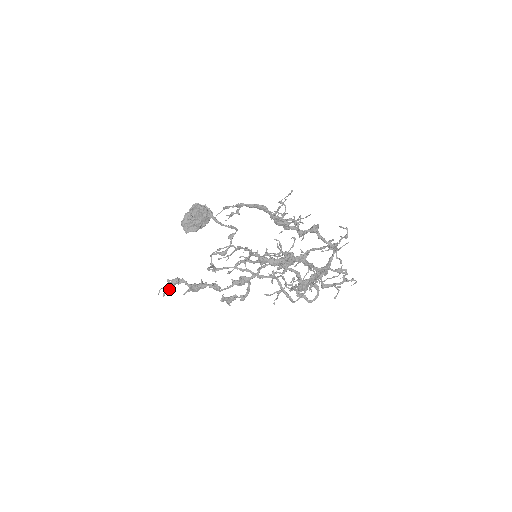
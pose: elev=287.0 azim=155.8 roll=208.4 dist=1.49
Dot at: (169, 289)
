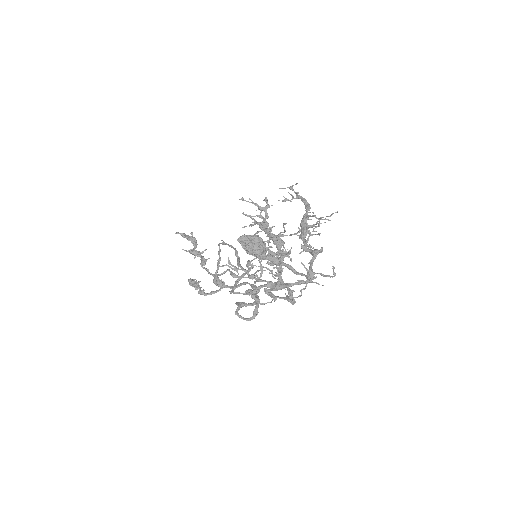
Dot at: (184, 235)
